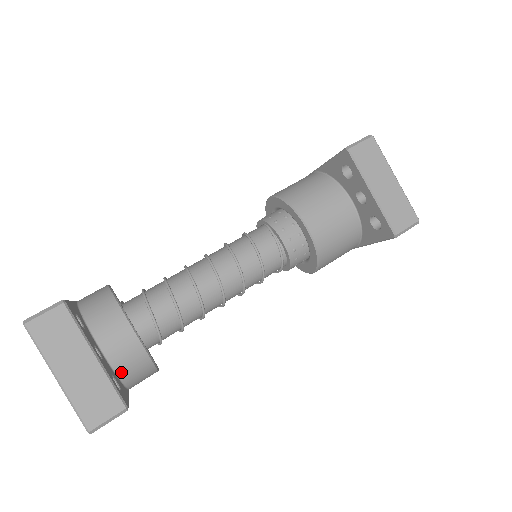
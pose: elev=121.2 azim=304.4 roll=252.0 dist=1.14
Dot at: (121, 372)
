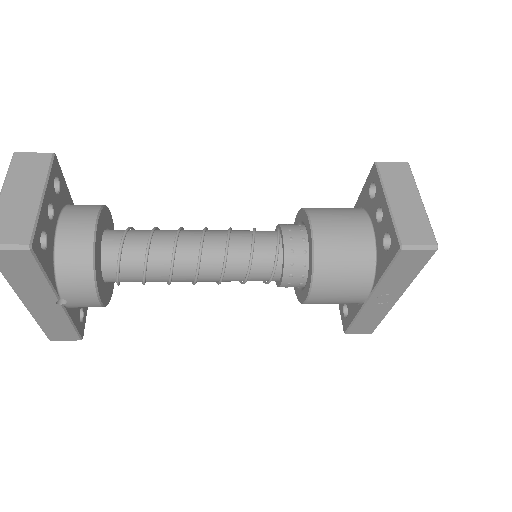
Dot at: (60, 256)
